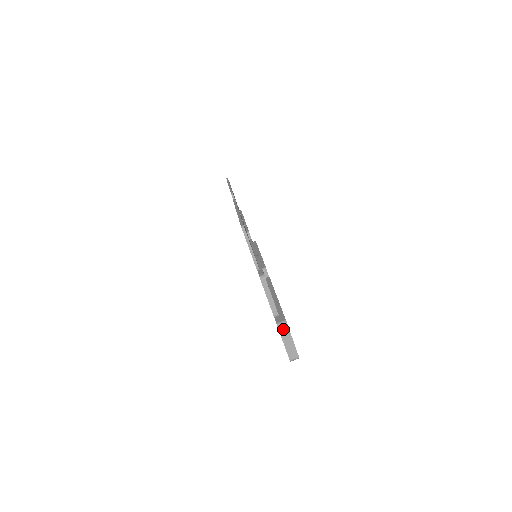
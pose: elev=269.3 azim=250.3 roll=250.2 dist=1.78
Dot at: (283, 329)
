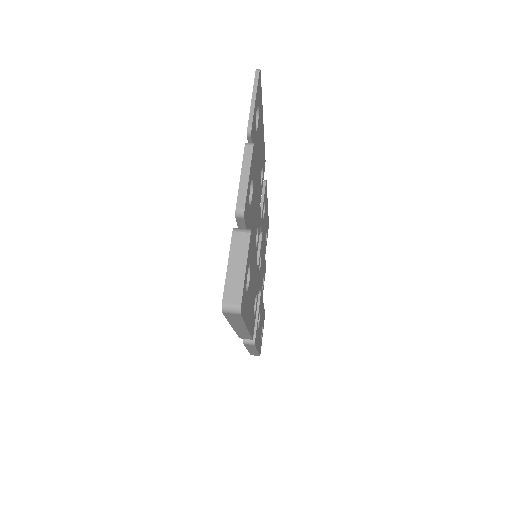
Dot at: (240, 238)
